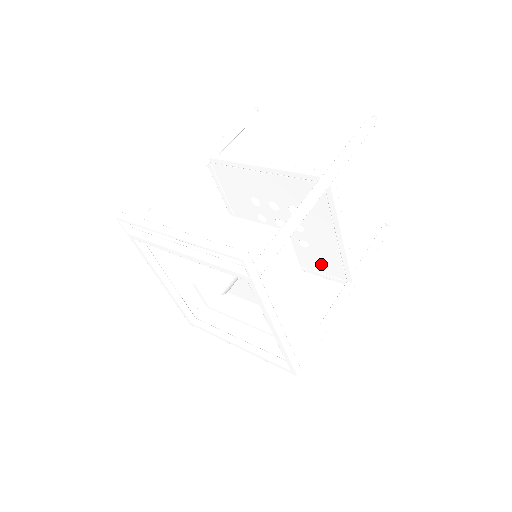
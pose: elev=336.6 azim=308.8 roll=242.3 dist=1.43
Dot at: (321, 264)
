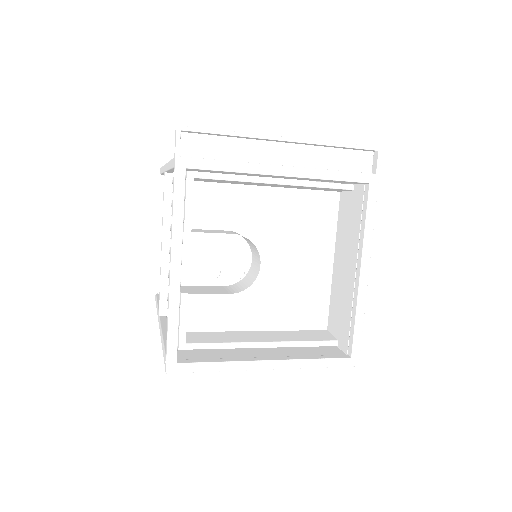
Dot at: occluded
